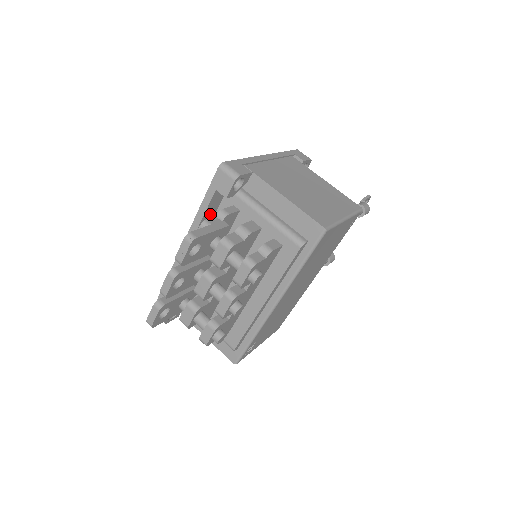
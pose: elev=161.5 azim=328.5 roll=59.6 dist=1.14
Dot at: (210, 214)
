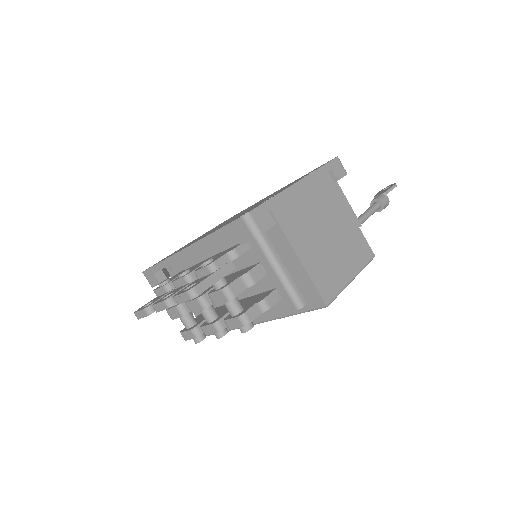
Dot at: occluded
